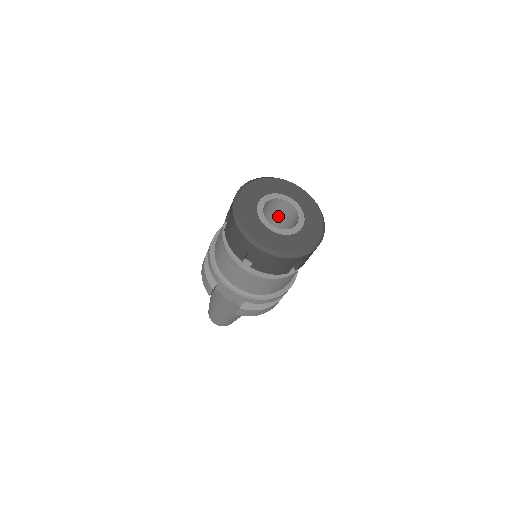
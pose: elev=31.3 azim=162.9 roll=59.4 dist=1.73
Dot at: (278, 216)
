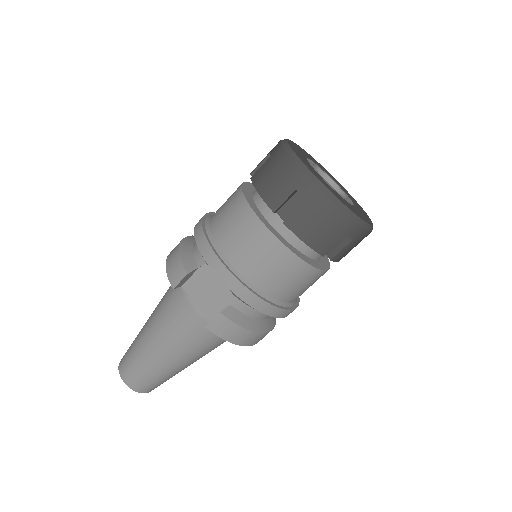
Dot at: occluded
